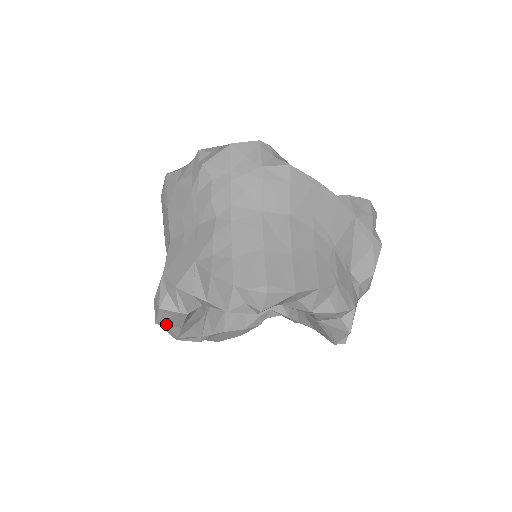
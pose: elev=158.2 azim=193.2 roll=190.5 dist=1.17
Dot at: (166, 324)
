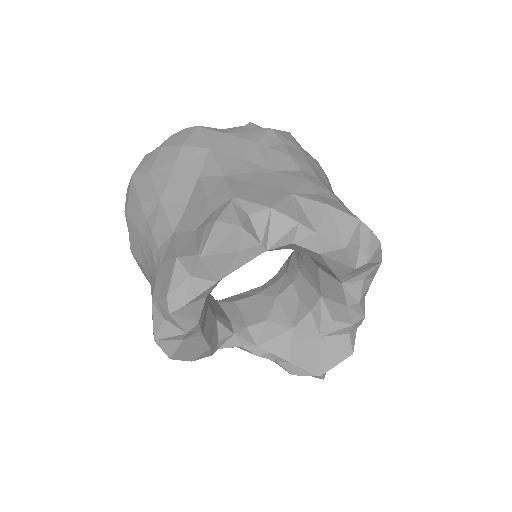
Dot at: (212, 264)
